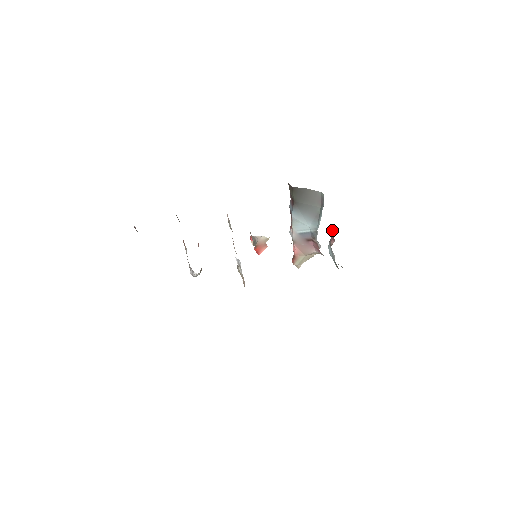
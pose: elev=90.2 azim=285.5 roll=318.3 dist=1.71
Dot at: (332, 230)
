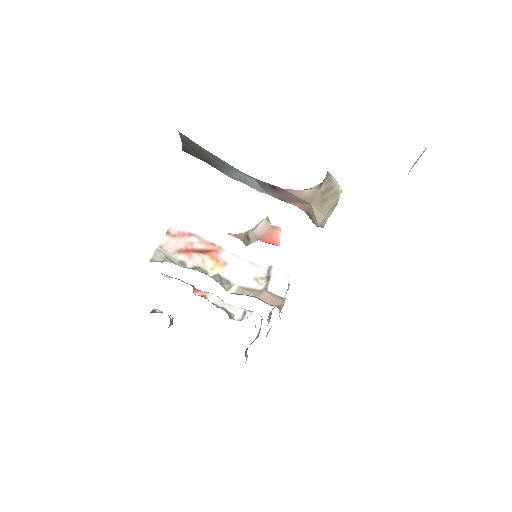
Dot at: occluded
